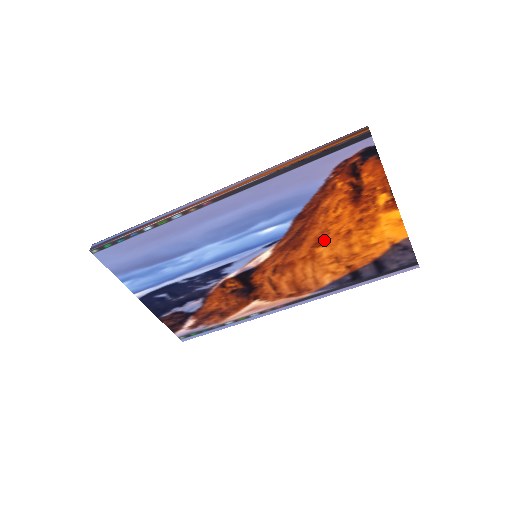
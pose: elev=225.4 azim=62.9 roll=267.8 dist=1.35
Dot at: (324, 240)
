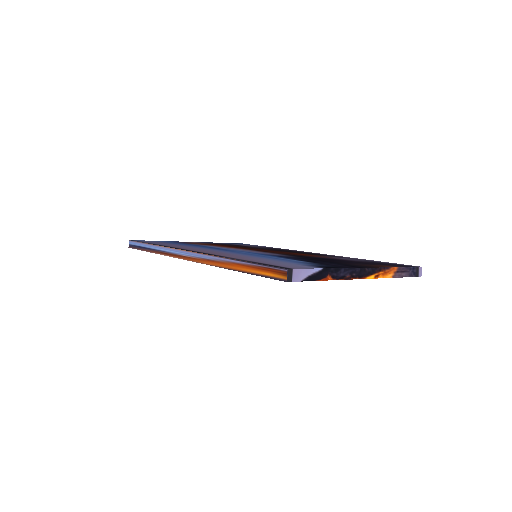
Dot at: occluded
